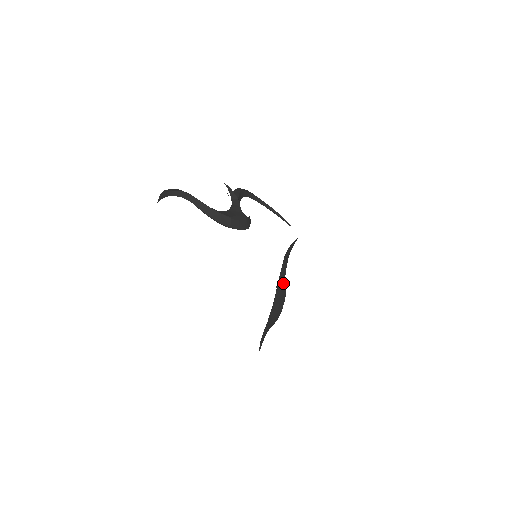
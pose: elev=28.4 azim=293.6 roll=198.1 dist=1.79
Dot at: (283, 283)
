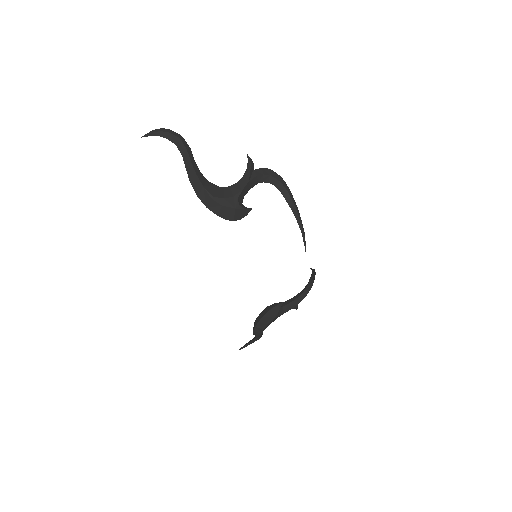
Dot at: (278, 304)
